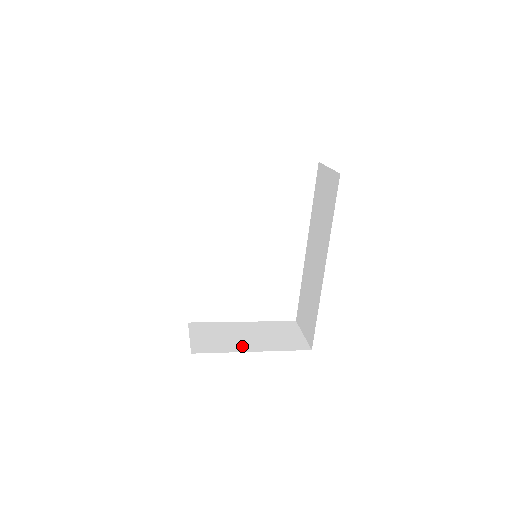
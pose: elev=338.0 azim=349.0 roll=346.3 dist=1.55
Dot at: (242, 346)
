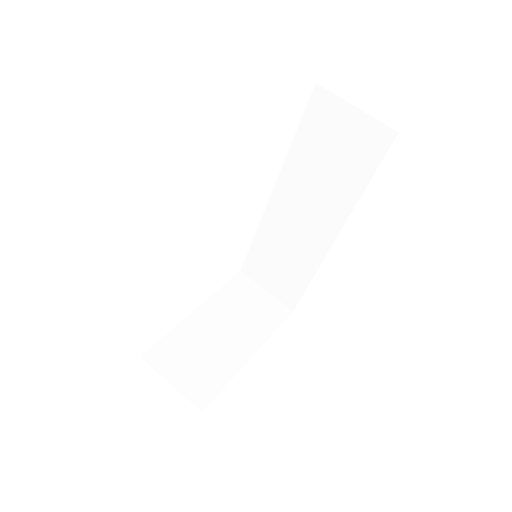
Dot at: (236, 355)
